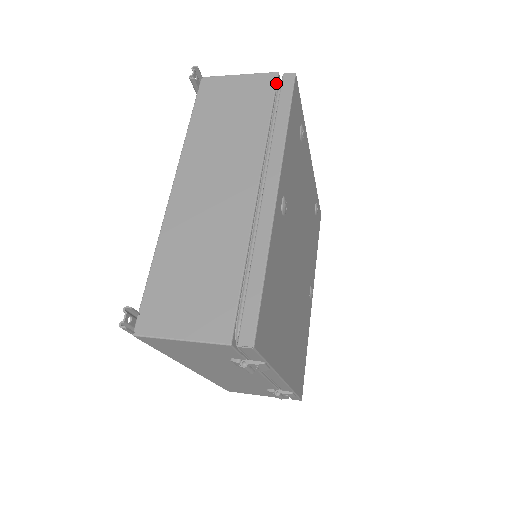
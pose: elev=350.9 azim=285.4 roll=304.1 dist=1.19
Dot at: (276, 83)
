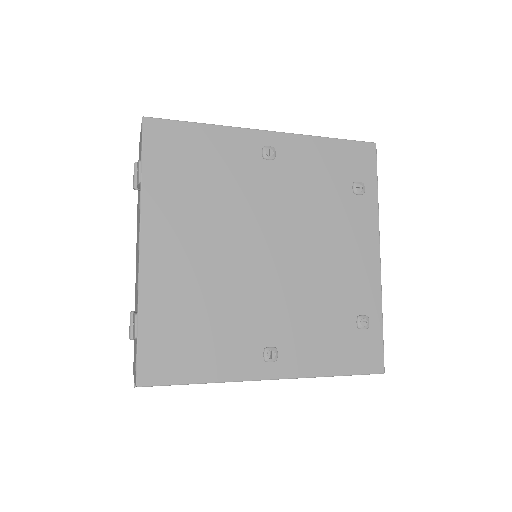
Dot at: occluded
